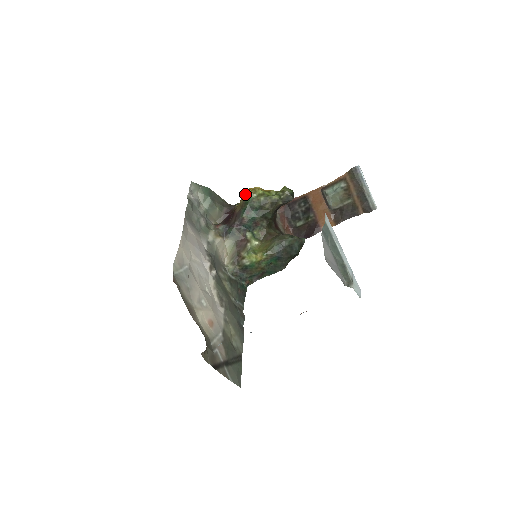
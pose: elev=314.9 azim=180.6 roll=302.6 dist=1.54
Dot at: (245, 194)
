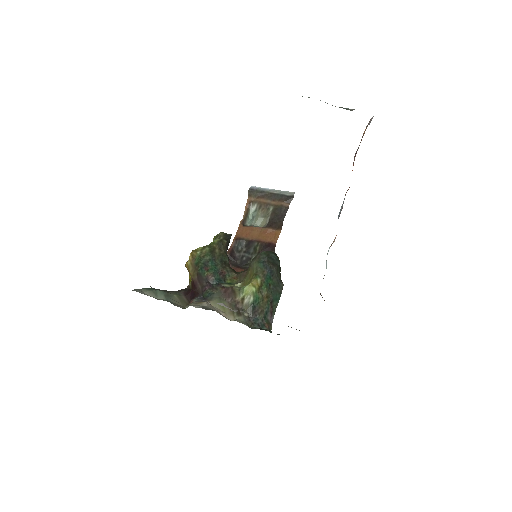
Dot at: (189, 261)
